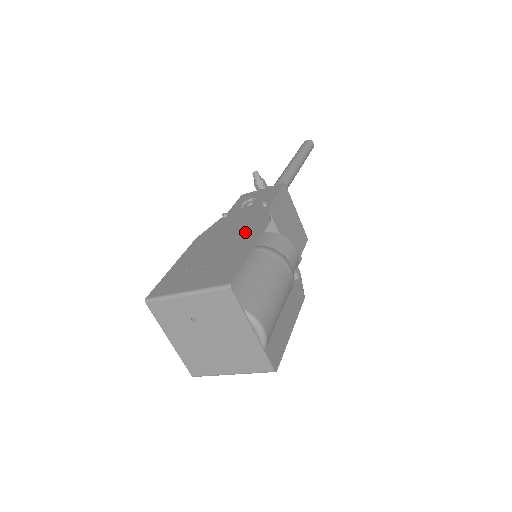
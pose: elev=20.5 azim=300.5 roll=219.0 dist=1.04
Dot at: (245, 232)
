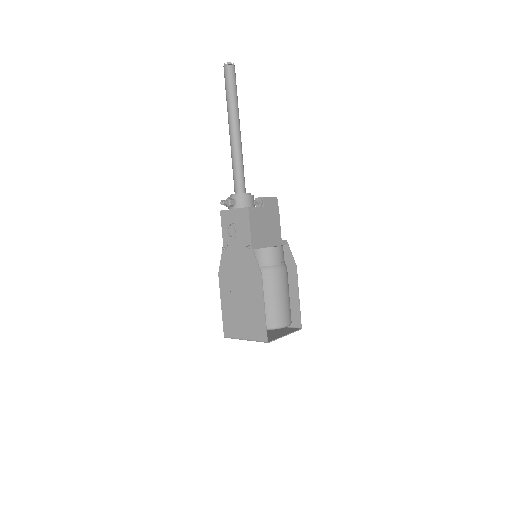
Dot at: (251, 283)
